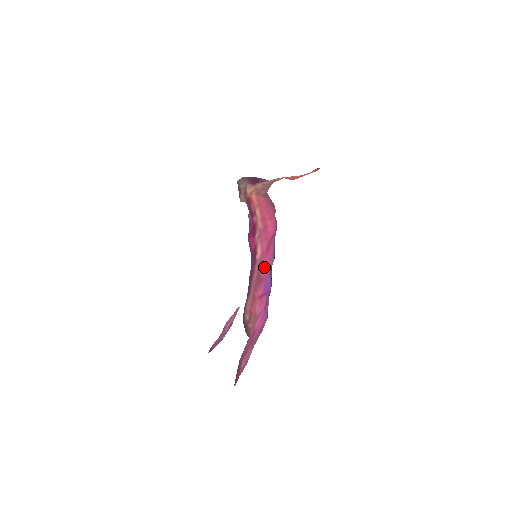
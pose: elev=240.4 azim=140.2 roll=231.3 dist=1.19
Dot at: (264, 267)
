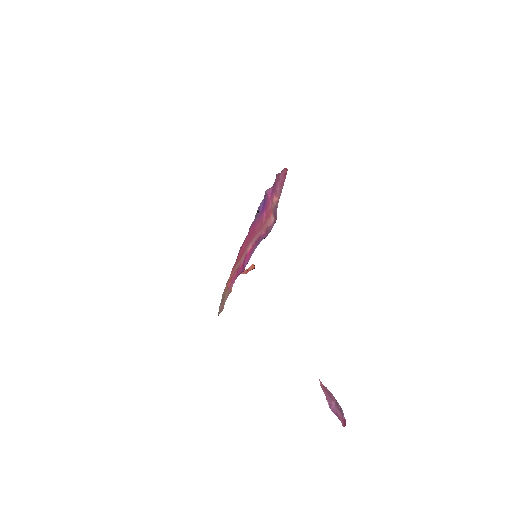
Dot at: (257, 225)
